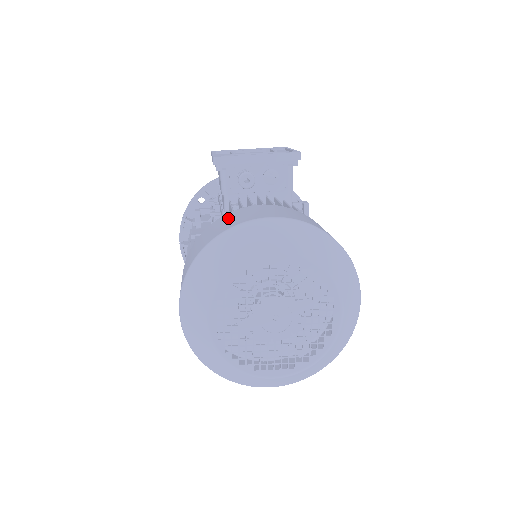
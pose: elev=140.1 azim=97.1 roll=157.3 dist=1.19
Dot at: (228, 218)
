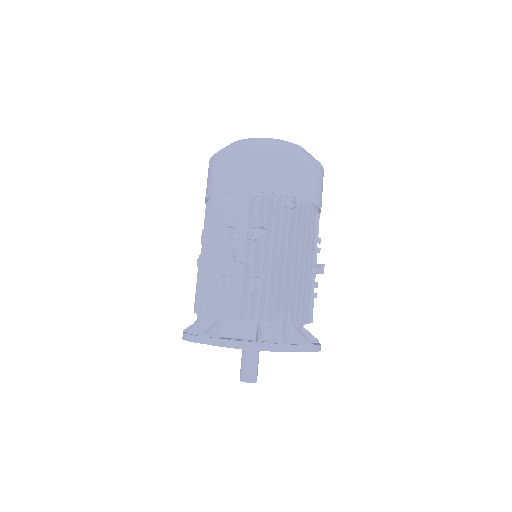
Dot at: occluded
